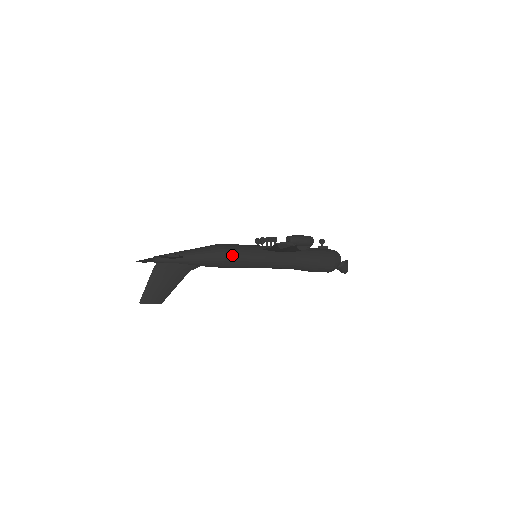
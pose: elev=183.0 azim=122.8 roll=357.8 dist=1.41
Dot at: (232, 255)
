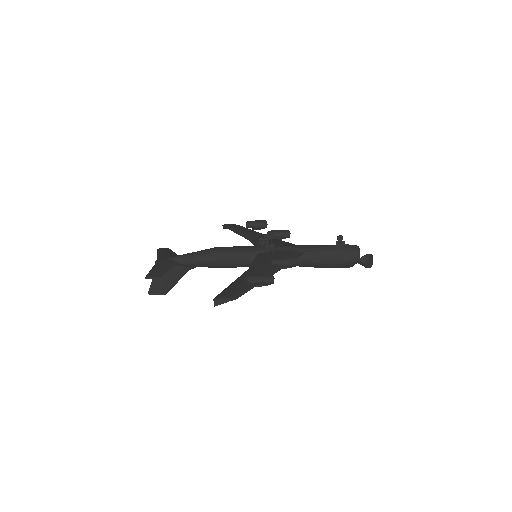
Dot at: (224, 262)
